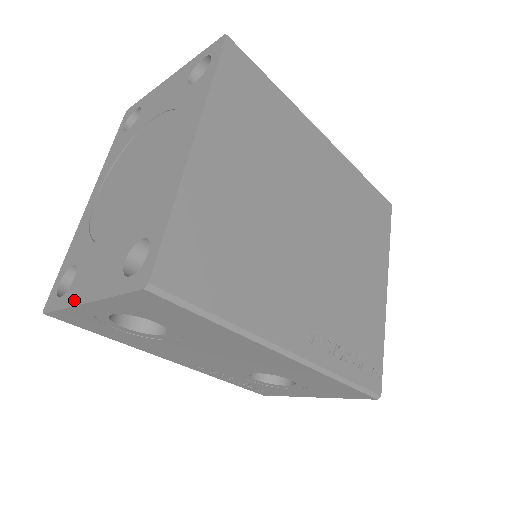
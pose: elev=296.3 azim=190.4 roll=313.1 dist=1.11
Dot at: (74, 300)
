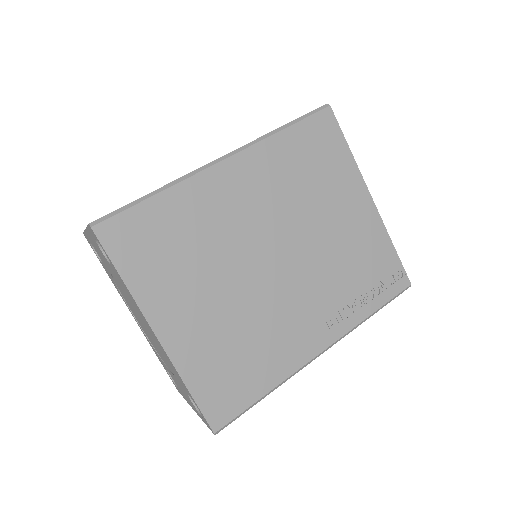
Dot at: (187, 401)
